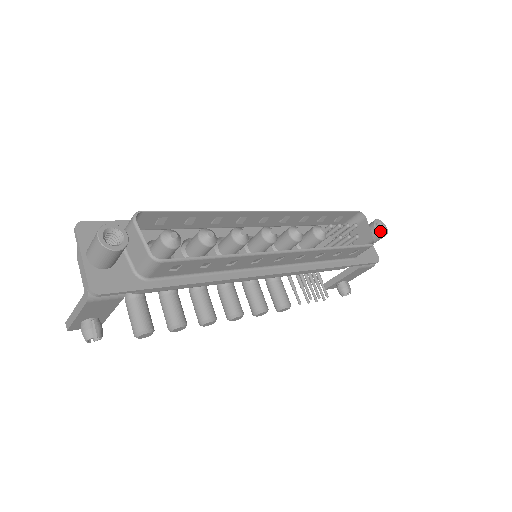
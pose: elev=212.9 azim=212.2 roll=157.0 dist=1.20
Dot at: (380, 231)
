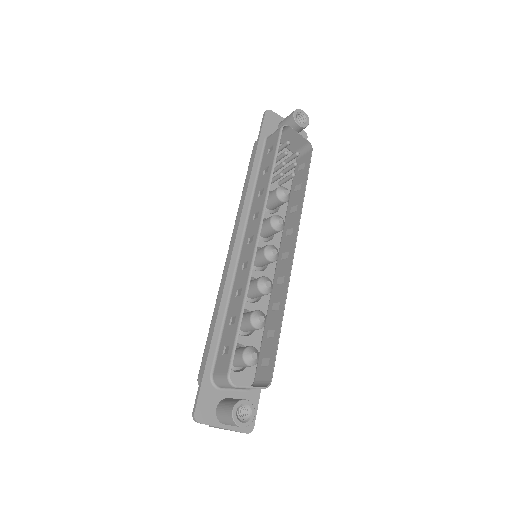
Dot at: (299, 117)
